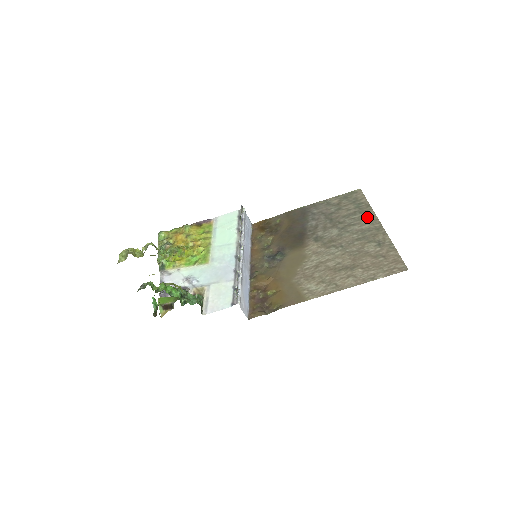
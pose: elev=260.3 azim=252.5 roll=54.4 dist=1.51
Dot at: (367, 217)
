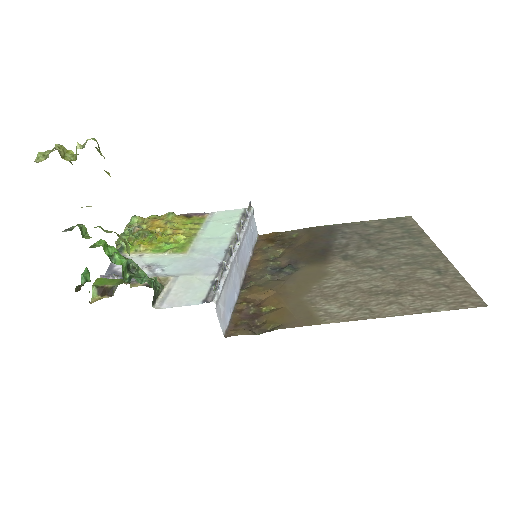
Dot at: (420, 243)
